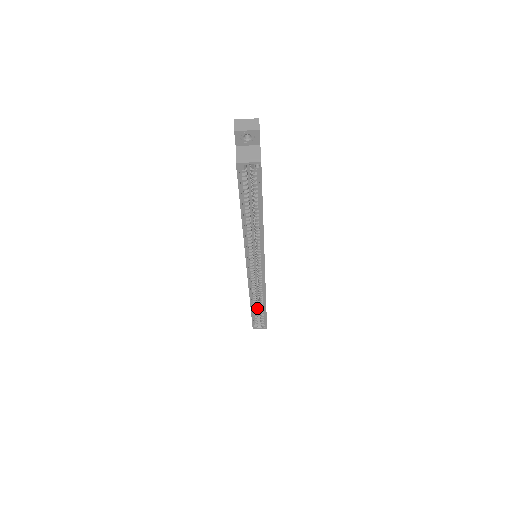
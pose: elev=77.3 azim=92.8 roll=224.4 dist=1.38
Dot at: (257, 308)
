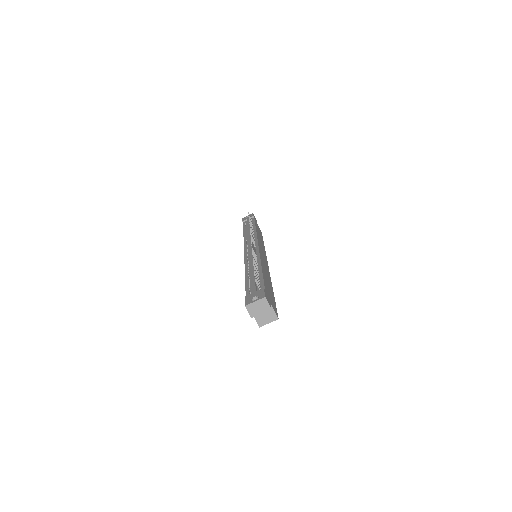
Dot at: occluded
